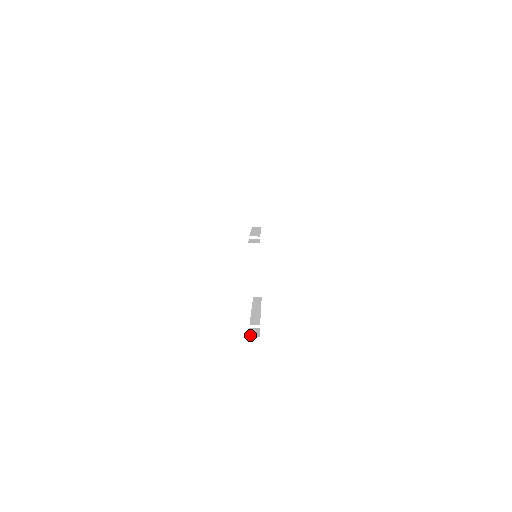
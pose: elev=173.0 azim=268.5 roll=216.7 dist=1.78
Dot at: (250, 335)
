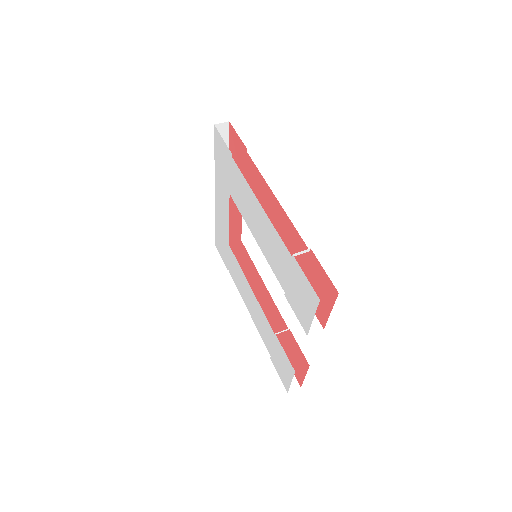
Dot at: occluded
